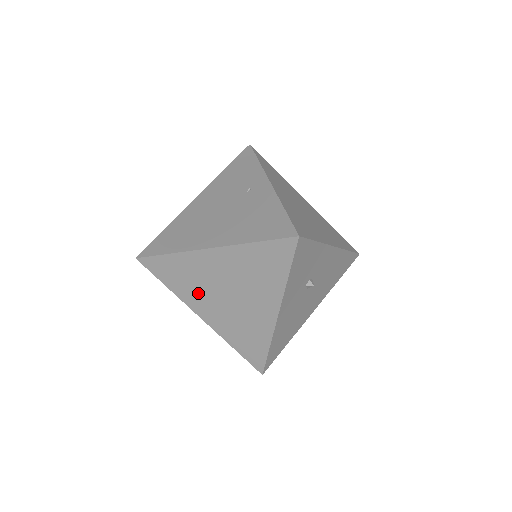
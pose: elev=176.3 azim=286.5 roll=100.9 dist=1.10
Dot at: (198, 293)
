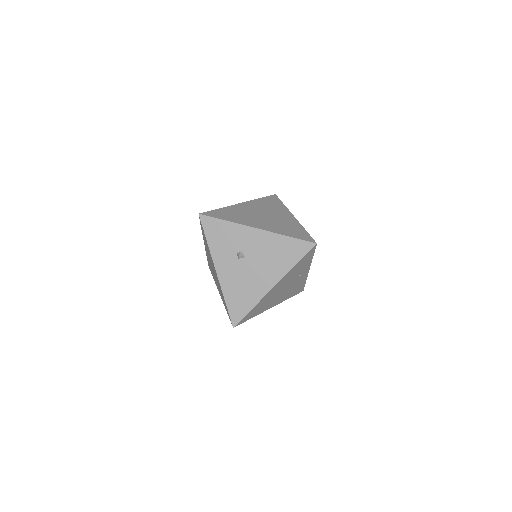
Dot at: occluded
